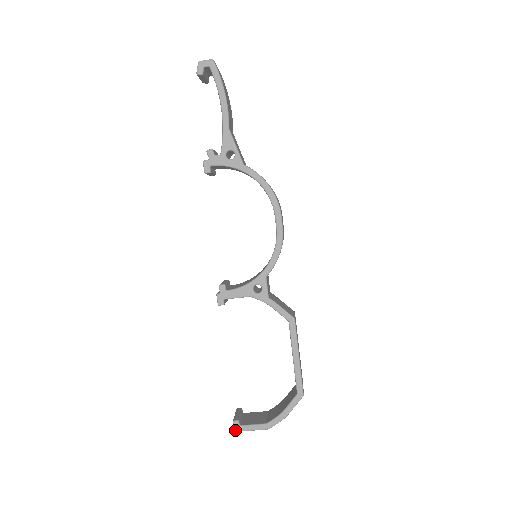
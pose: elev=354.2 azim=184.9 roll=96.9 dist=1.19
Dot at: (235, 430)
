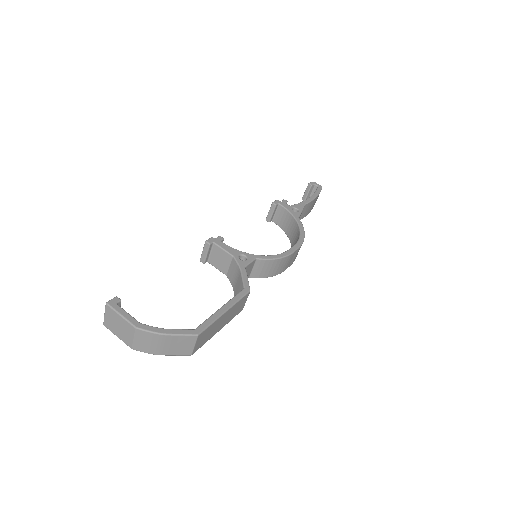
Dot at: (109, 302)
